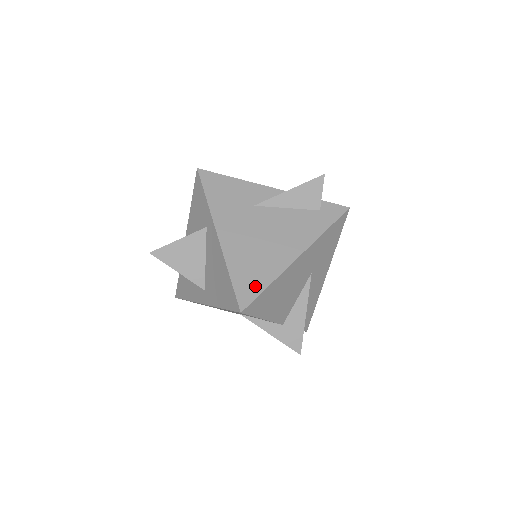
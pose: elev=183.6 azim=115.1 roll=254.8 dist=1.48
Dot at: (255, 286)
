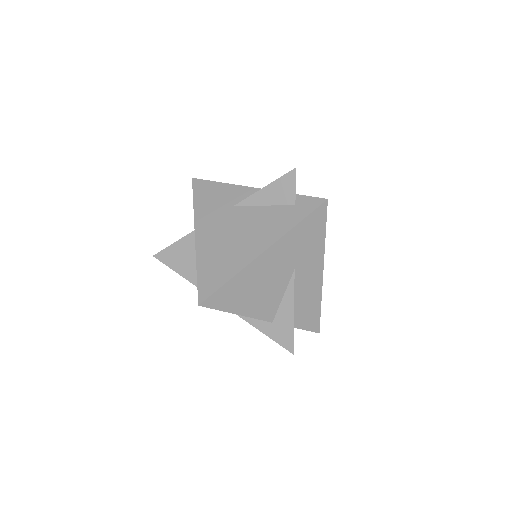
Dot at: (216, 281)
